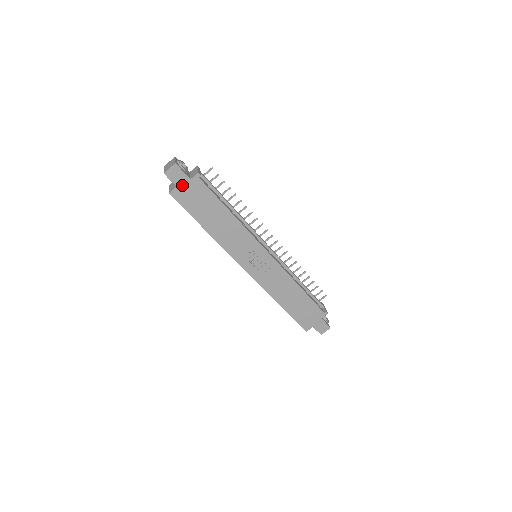
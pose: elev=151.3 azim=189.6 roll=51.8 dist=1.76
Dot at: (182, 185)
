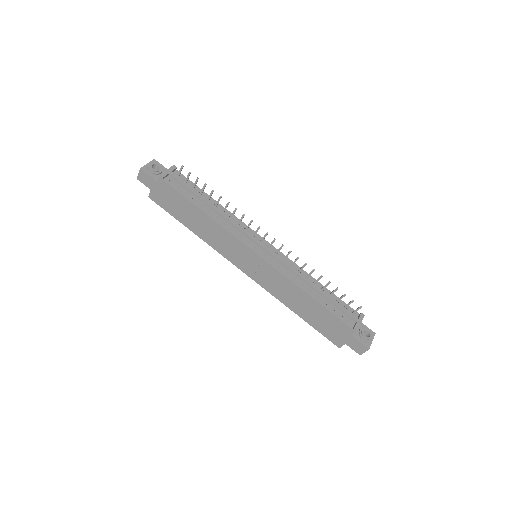
Dot at: (154, 188)
